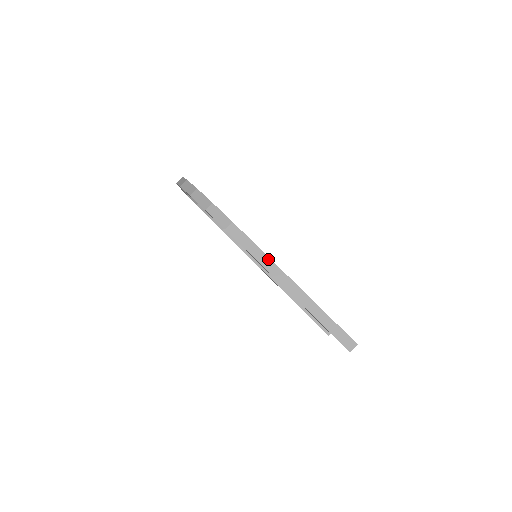
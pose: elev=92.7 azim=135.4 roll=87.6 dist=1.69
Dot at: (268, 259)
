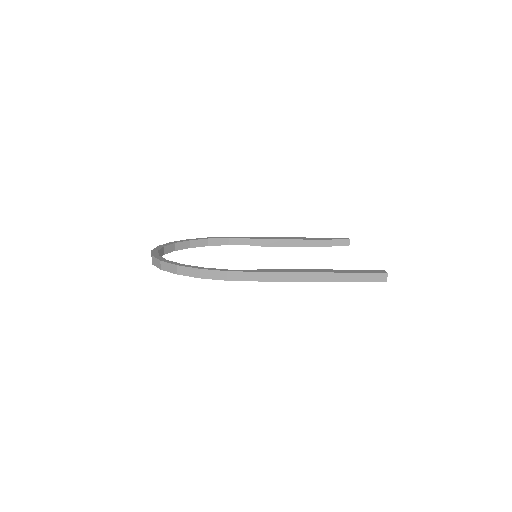
Dot at: (276, 274)
